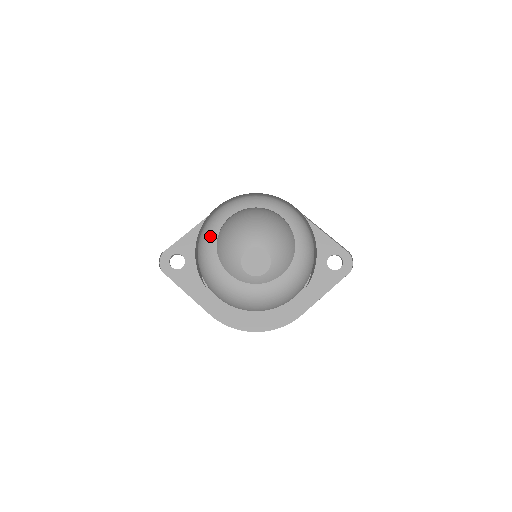
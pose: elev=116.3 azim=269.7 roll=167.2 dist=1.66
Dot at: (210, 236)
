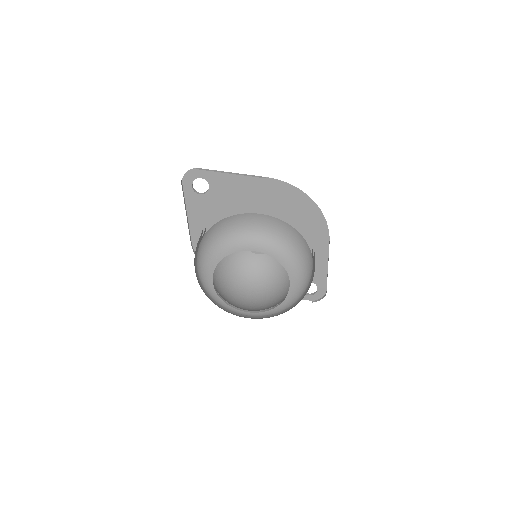
Dot at: (226, 247)
